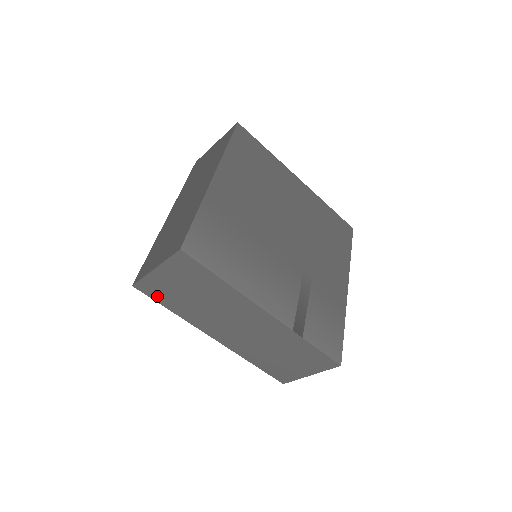
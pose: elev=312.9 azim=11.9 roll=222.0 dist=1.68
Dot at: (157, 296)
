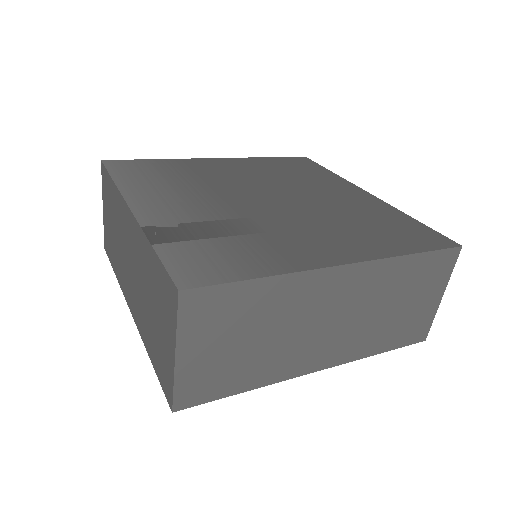
Dot at: (110, 253)
